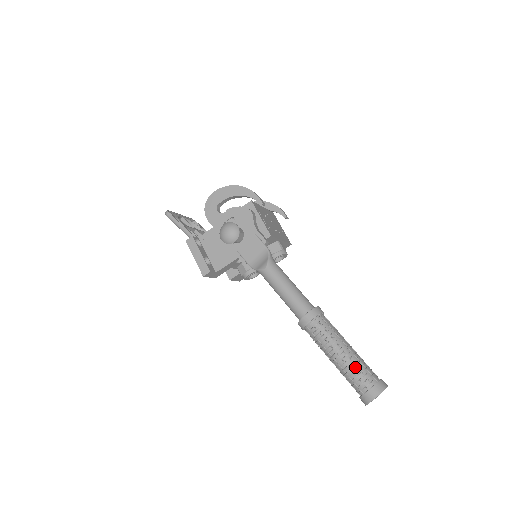
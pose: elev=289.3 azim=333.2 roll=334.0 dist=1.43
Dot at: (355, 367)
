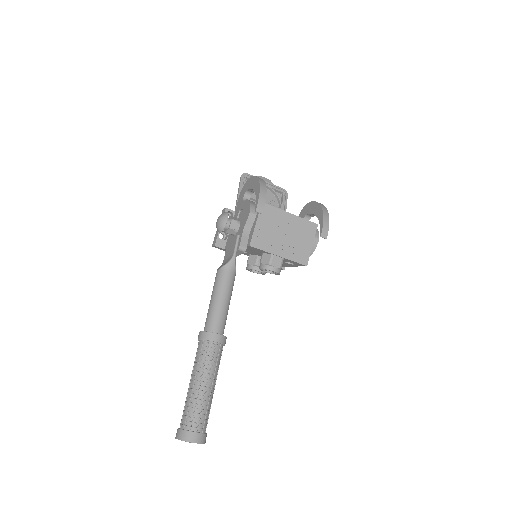
Dot at: (188, 403)
